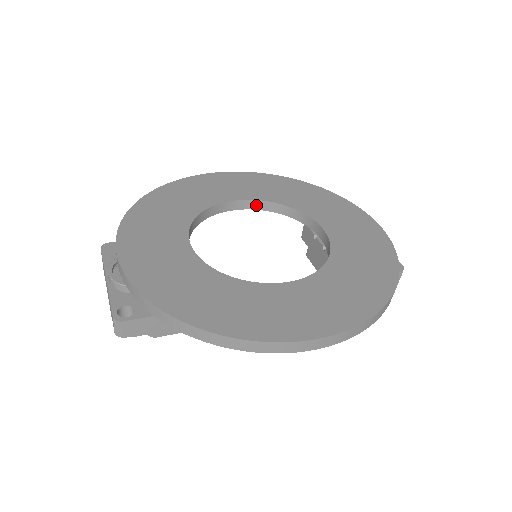
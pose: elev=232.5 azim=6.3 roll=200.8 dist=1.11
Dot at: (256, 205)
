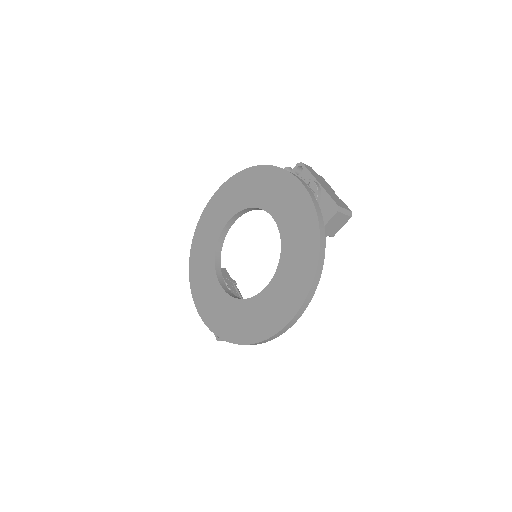
Dot at: (239, 215)
